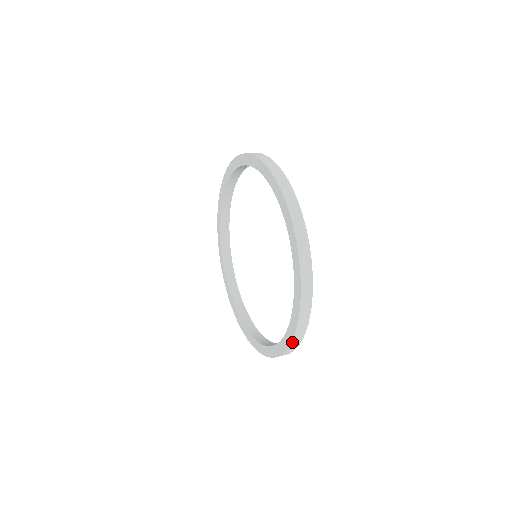
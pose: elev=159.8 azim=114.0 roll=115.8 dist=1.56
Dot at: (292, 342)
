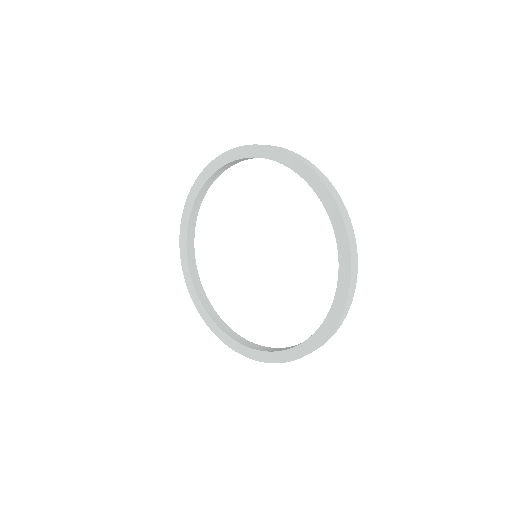
Dot at: (334, 330)
